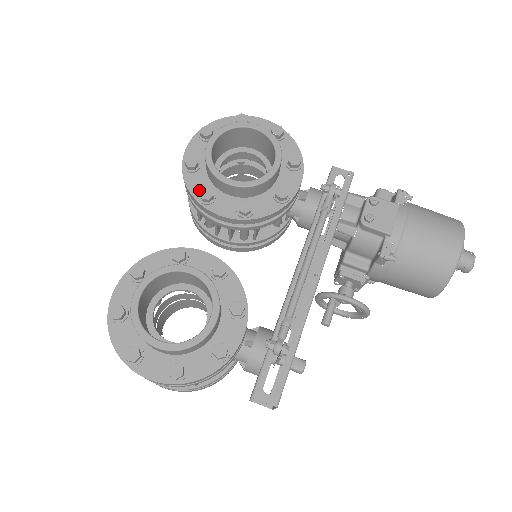
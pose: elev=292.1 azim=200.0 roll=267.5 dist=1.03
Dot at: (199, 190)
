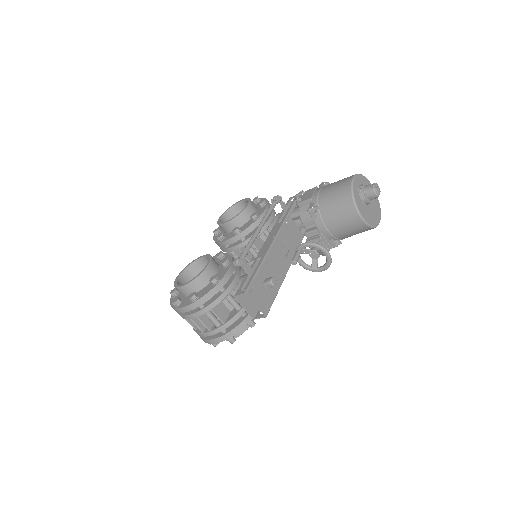
Dot at: occluded
